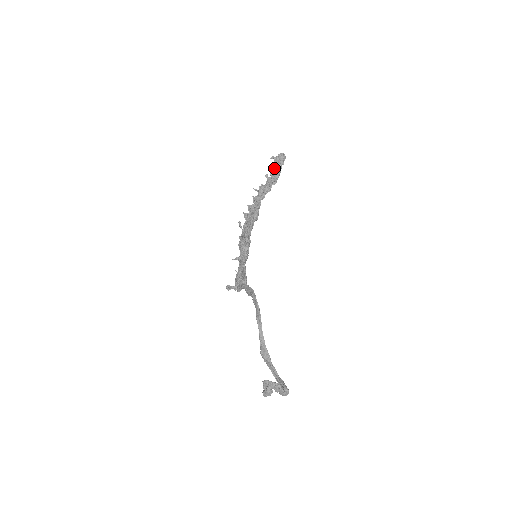
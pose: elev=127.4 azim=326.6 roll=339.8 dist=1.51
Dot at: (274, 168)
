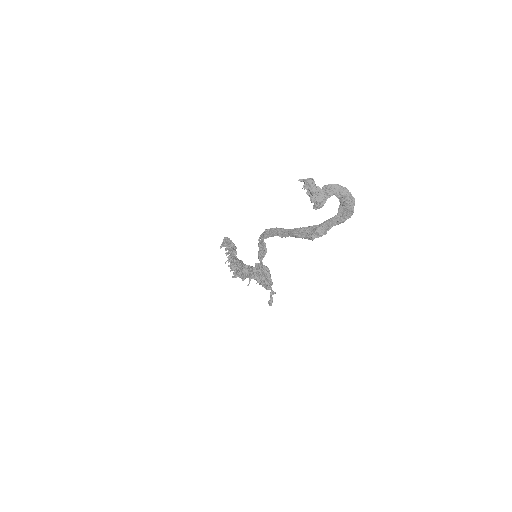
Dot at: (226, 246)
